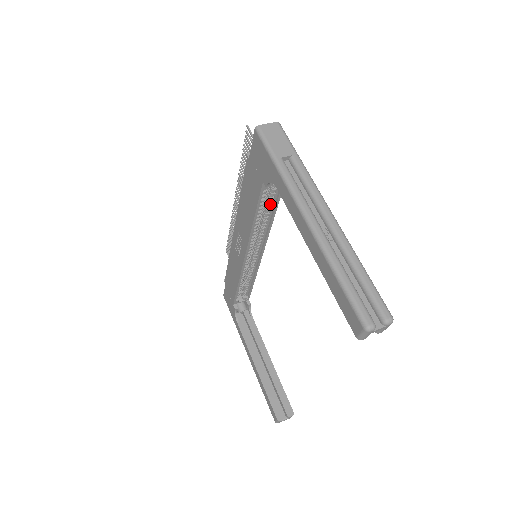
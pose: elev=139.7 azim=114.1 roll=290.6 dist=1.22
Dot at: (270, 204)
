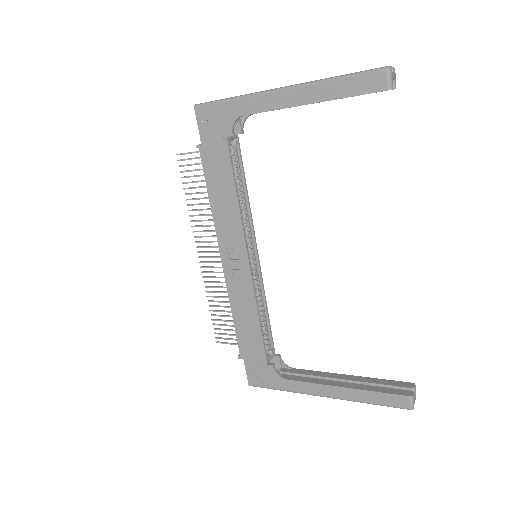
Dot at: (238, 179)
